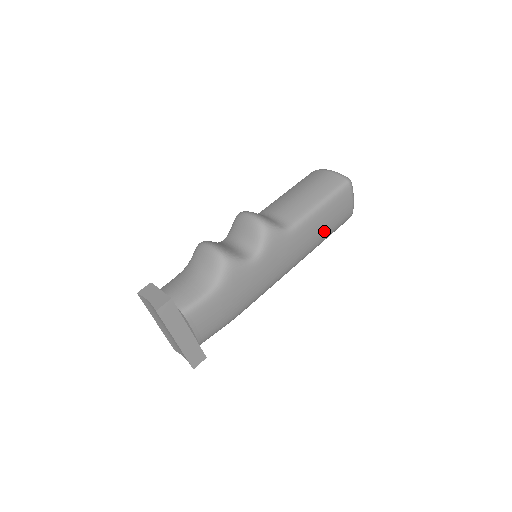
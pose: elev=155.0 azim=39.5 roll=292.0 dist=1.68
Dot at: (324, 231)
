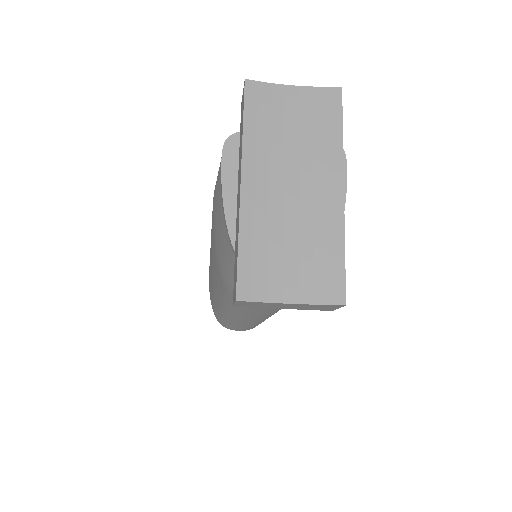
Dot at: occluded
